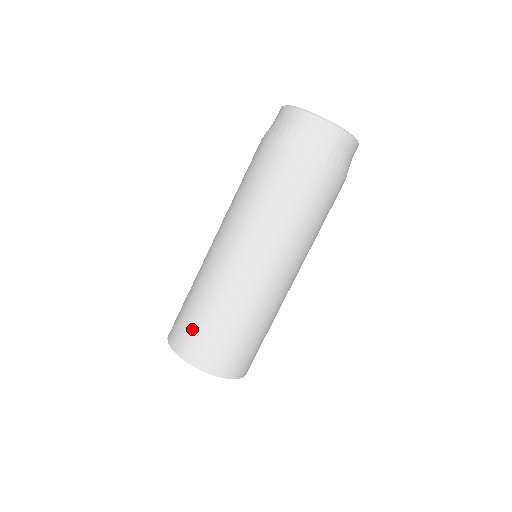
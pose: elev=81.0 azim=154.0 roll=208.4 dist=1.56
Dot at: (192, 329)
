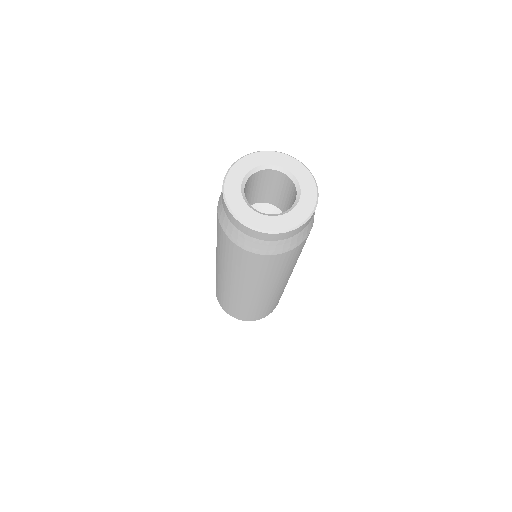
Dot at: (237, 313)
